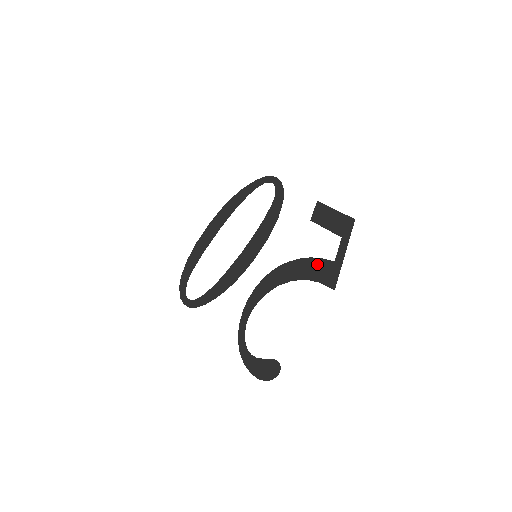
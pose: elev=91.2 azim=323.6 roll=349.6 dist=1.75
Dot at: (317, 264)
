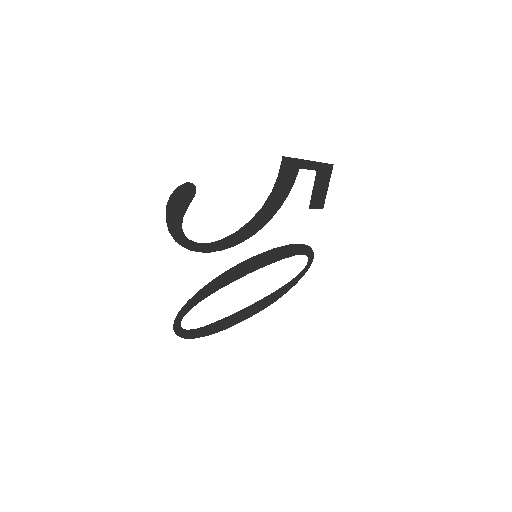
Dot at: (287, 185)
